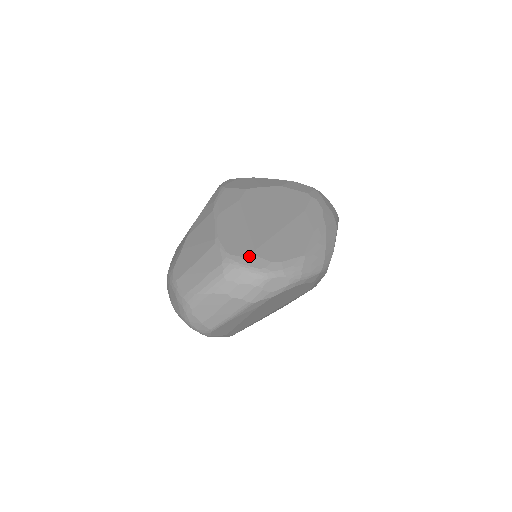
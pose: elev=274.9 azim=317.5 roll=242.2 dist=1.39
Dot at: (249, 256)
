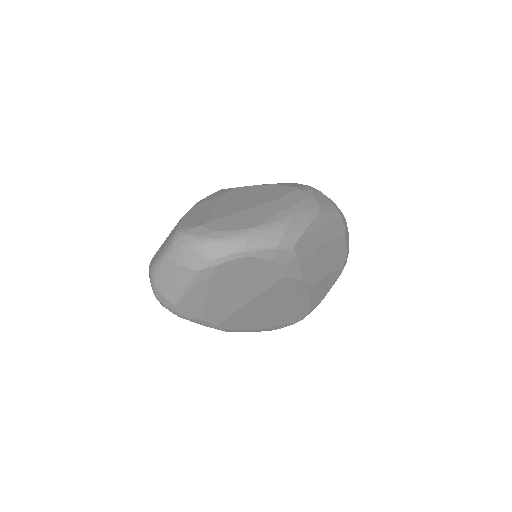
Dot at: (197, 227)
